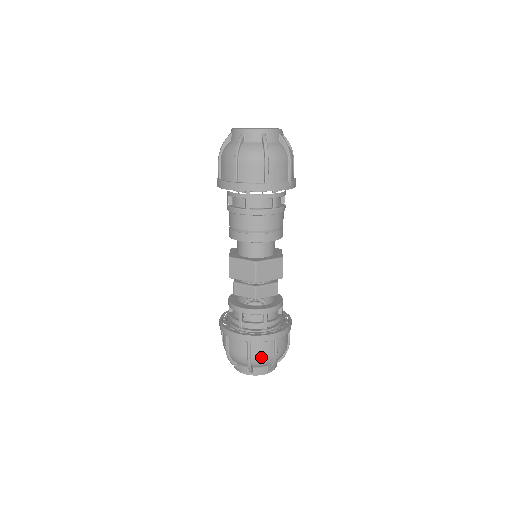
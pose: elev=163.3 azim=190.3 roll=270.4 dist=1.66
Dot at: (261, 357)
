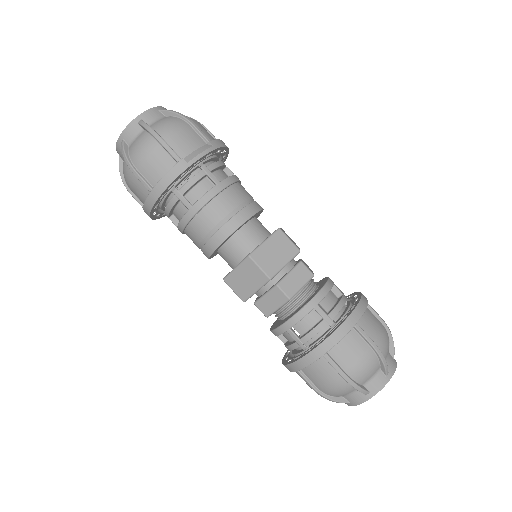
Dot at: (357, 362)
